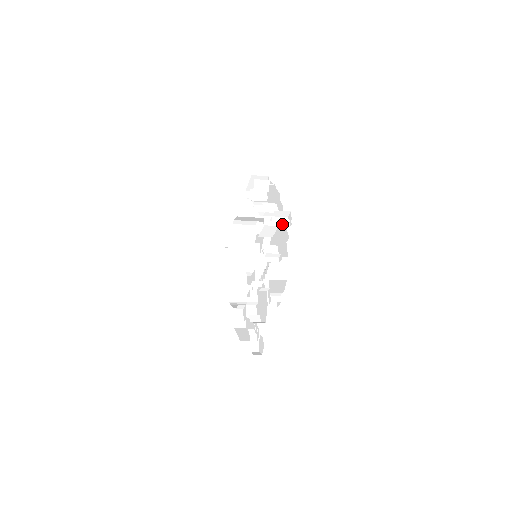
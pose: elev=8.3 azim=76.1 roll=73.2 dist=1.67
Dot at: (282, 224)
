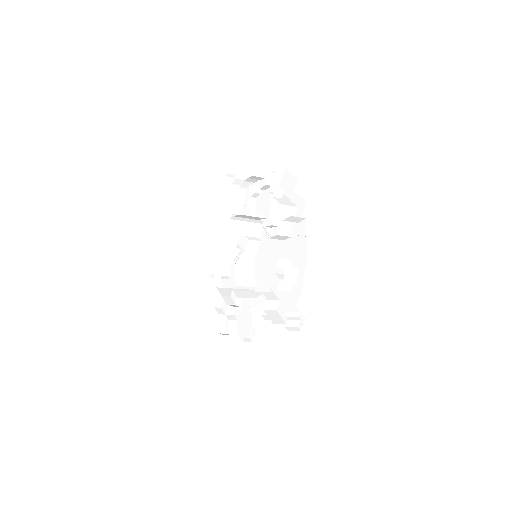
Dot at: (292, 325)
